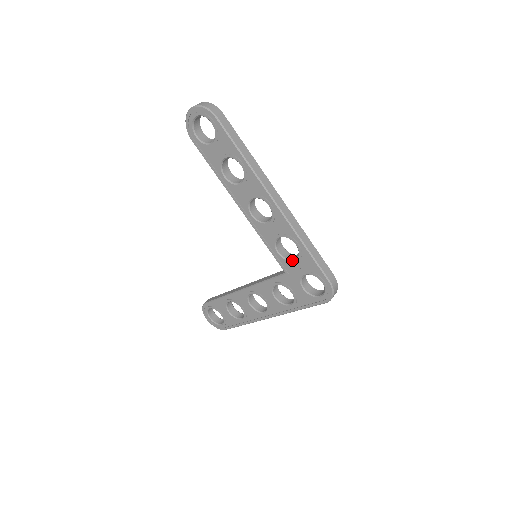
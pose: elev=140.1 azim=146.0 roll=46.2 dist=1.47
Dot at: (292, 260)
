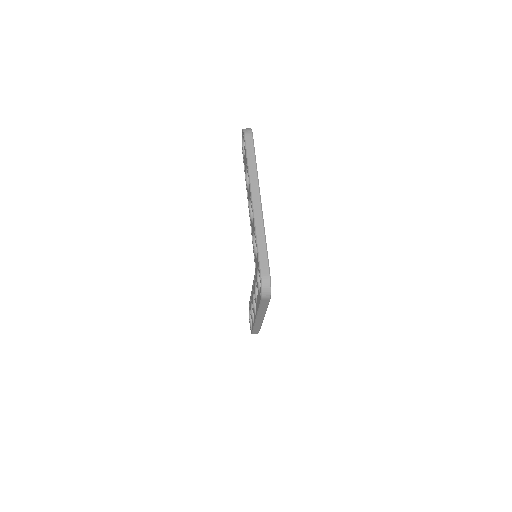
Dot at: occluded
